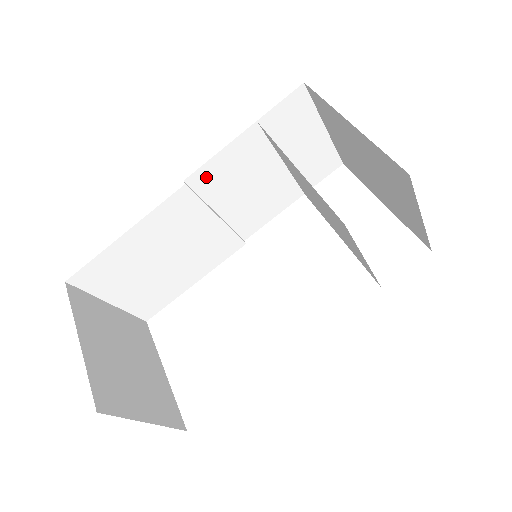
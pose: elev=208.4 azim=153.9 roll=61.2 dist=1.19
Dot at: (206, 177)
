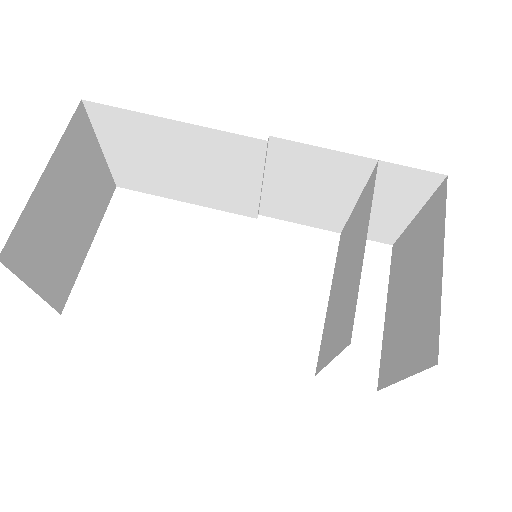
Dot at: (289, 152)
